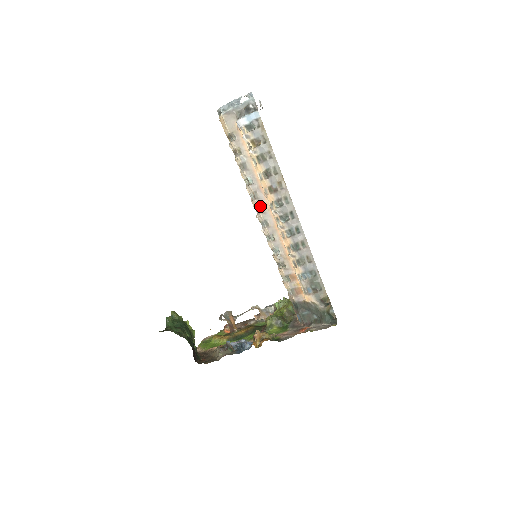
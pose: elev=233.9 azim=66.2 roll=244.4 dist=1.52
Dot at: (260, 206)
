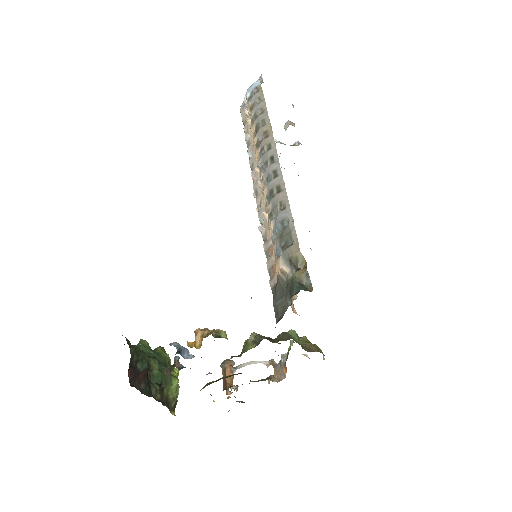
Dot at: (254, 177)
